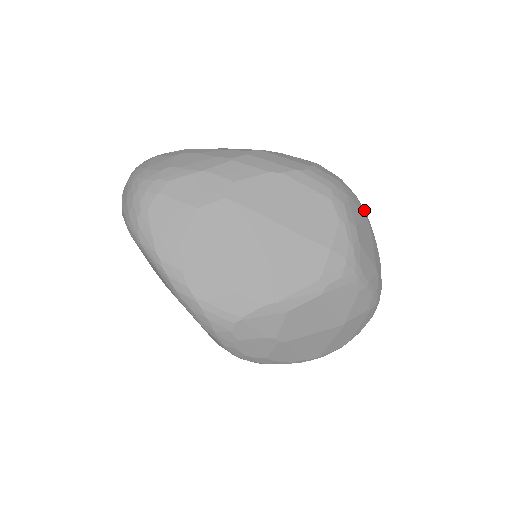
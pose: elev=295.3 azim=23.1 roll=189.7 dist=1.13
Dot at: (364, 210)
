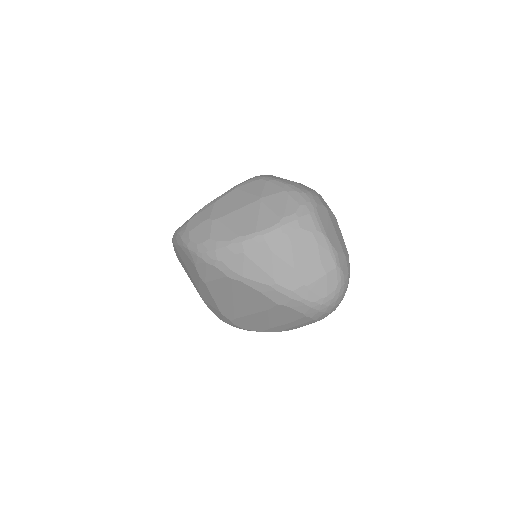
Dot at: occluded
